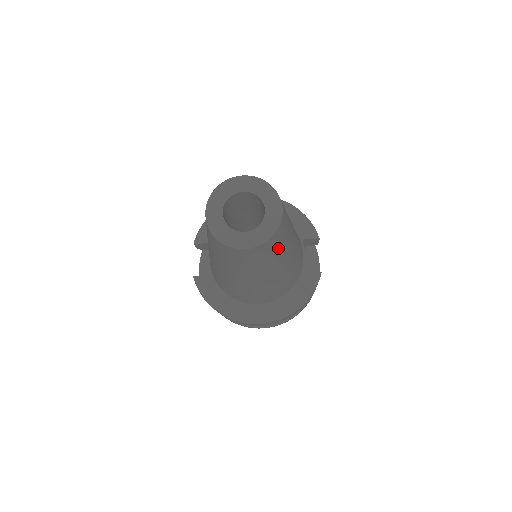
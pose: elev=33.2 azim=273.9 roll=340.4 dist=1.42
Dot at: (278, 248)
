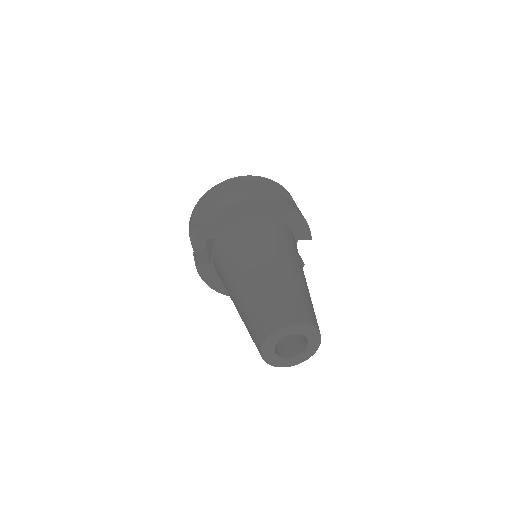
Dot at: occluded
